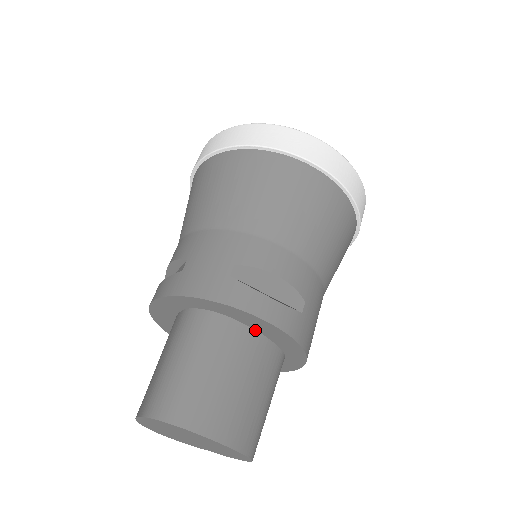
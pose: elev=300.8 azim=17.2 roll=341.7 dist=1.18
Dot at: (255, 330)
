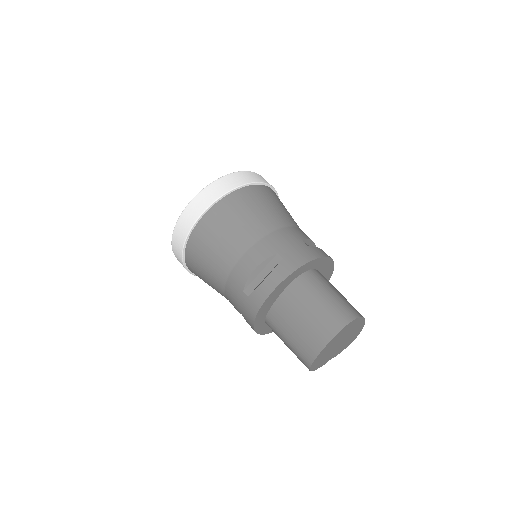
Dot at: occluded
